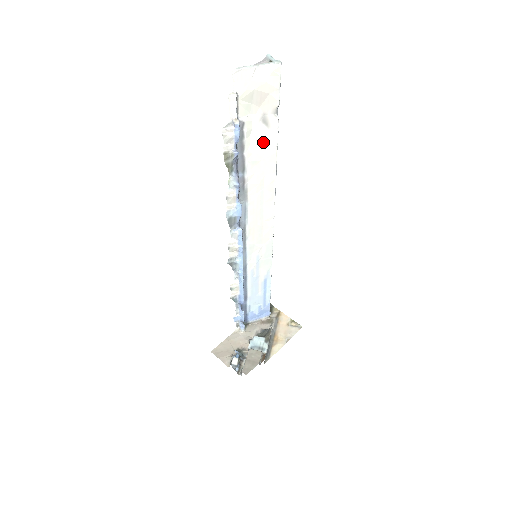
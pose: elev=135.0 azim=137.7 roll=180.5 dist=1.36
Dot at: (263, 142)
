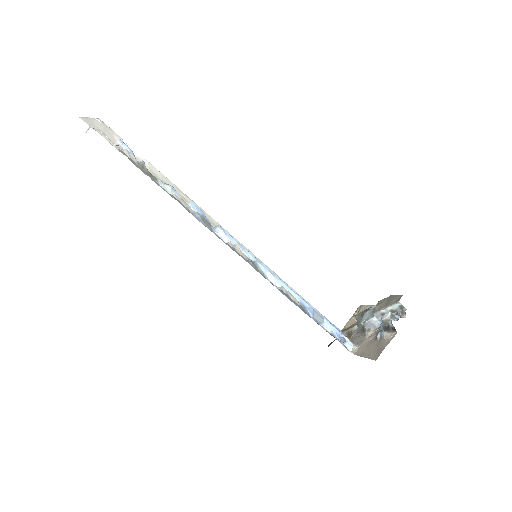
Dot at: (147, 168)
